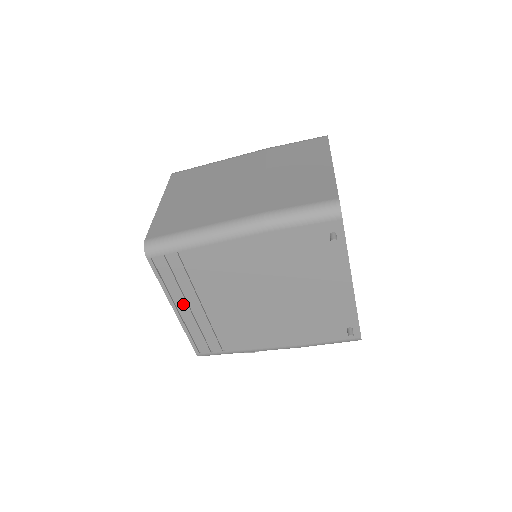
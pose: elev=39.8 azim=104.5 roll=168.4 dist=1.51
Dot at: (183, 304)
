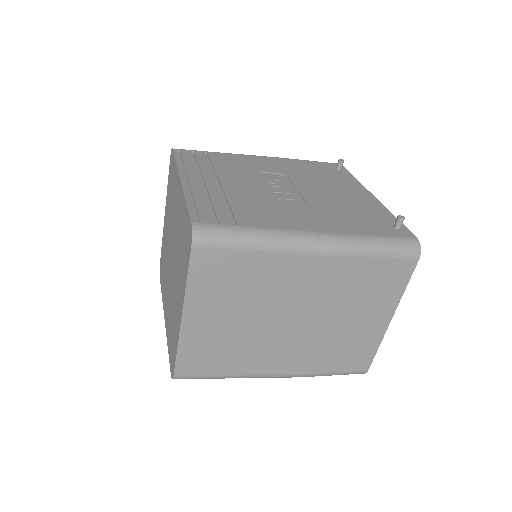
Dot at: occluded
